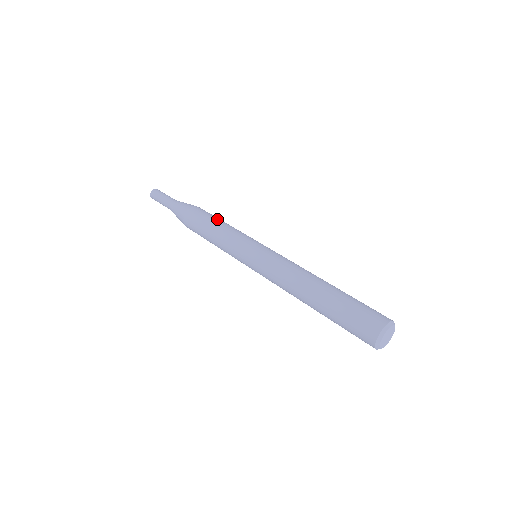
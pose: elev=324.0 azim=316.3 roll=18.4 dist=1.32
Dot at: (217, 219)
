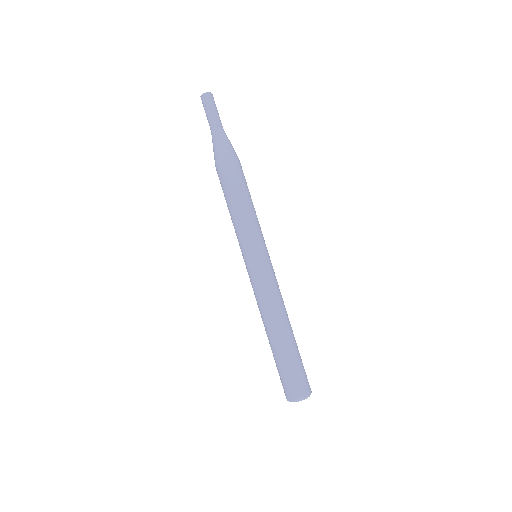
Dot at: (235, 196)
